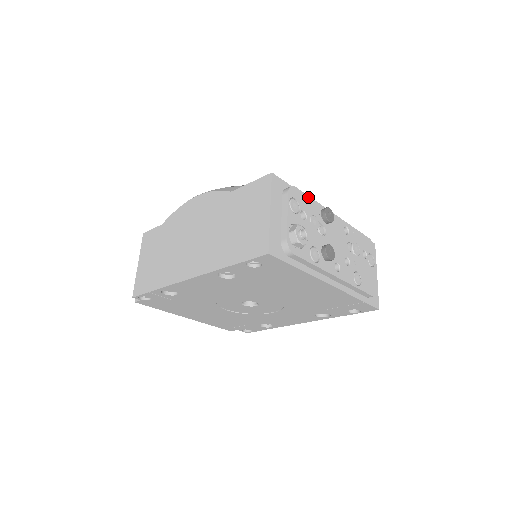
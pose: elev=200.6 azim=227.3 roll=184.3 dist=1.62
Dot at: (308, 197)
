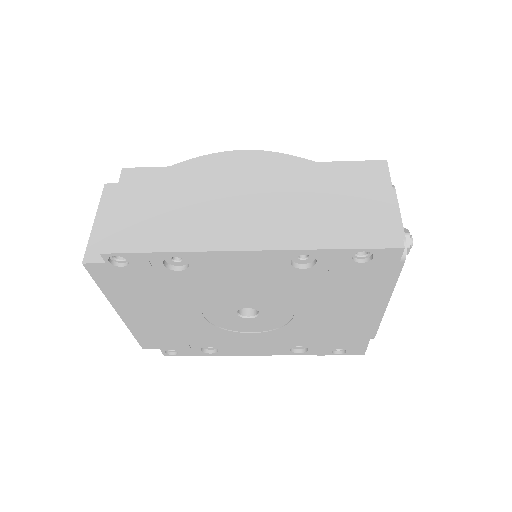
Dot at: occluded
